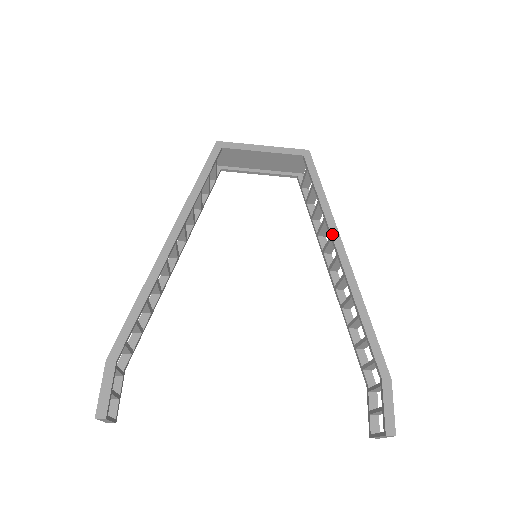
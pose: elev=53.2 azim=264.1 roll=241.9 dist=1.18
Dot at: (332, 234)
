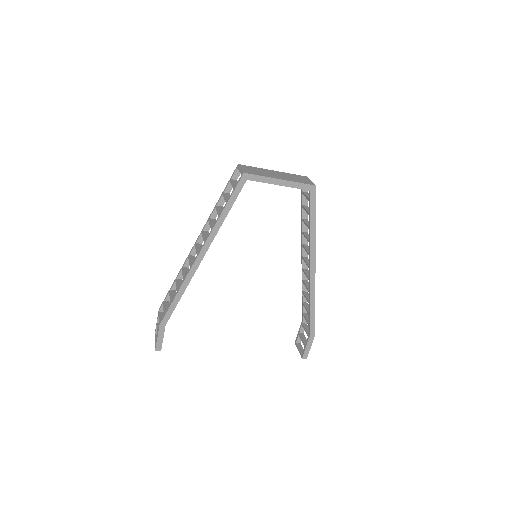
Dot at: (311, 255)
